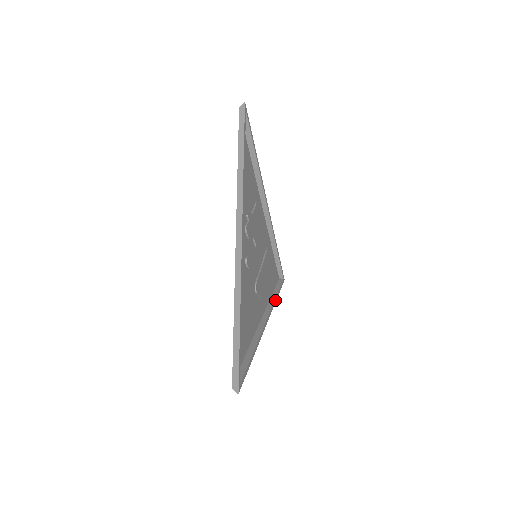
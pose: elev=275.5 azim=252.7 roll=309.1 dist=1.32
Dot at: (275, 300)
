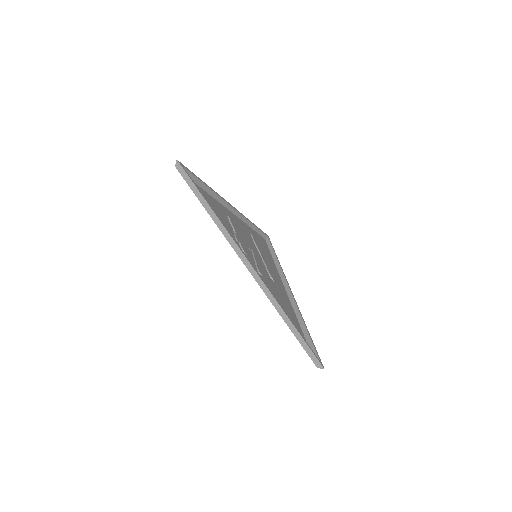
Dot at: (279, 264)
